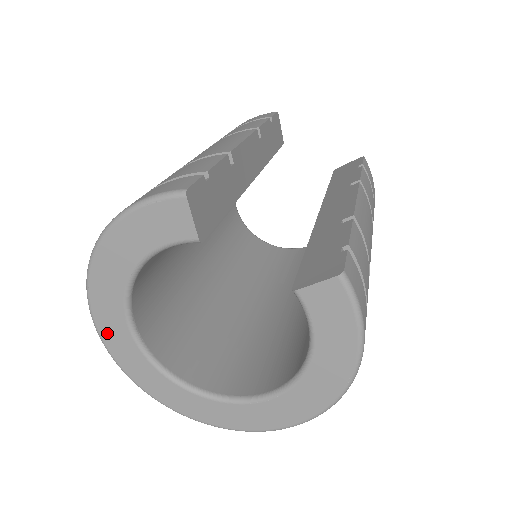
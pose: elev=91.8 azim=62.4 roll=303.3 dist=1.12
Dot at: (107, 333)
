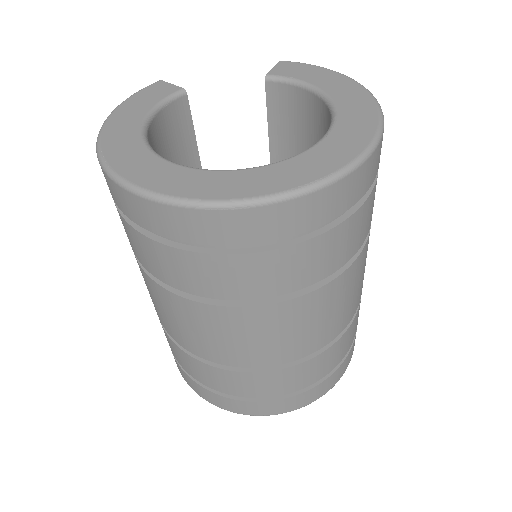
Dot at: (138, 175)
